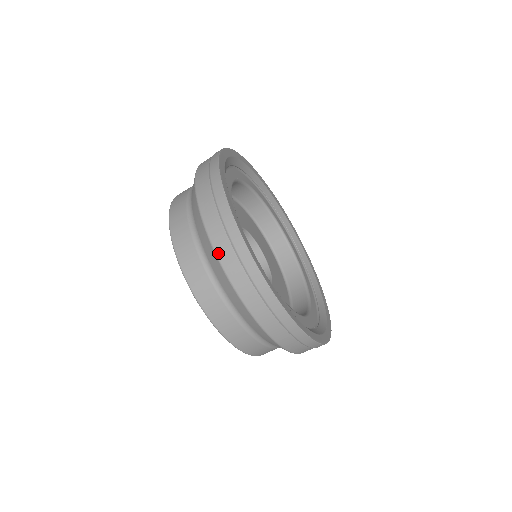
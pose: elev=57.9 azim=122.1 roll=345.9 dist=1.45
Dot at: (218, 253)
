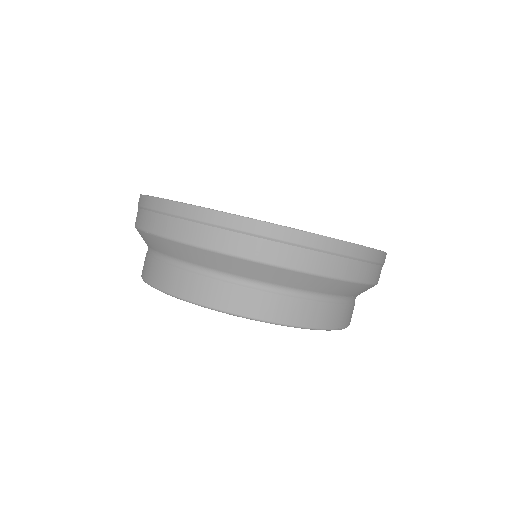
Dot at: (202, 244)
